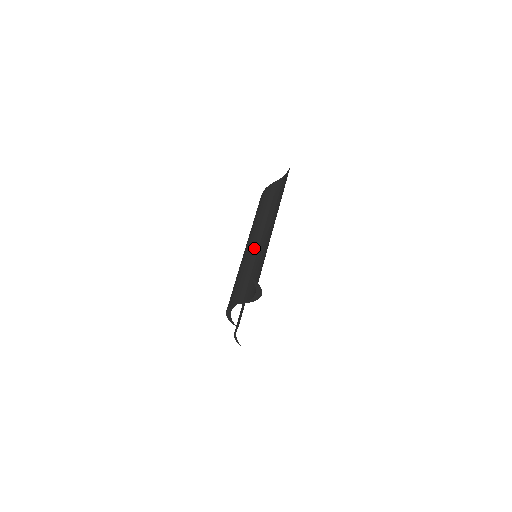
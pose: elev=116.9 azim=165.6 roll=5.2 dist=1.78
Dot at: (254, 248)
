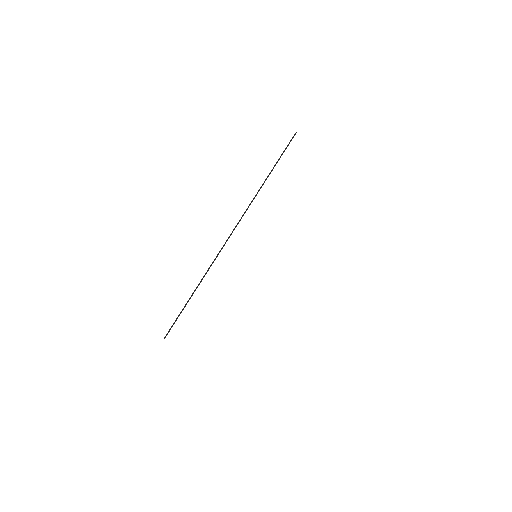
Dot at: occluded
